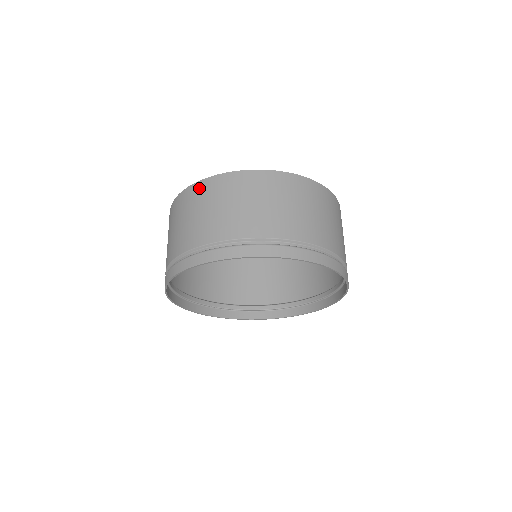
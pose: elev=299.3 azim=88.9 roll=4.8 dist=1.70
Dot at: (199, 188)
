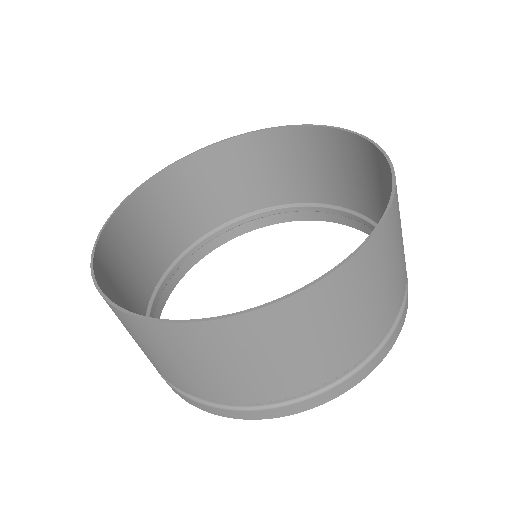
Dot at: (237, 330)
